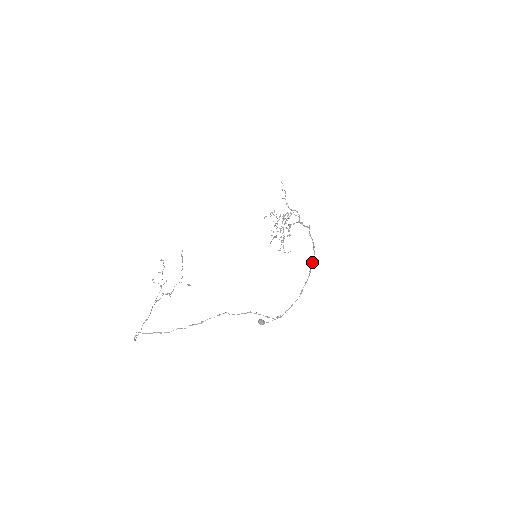
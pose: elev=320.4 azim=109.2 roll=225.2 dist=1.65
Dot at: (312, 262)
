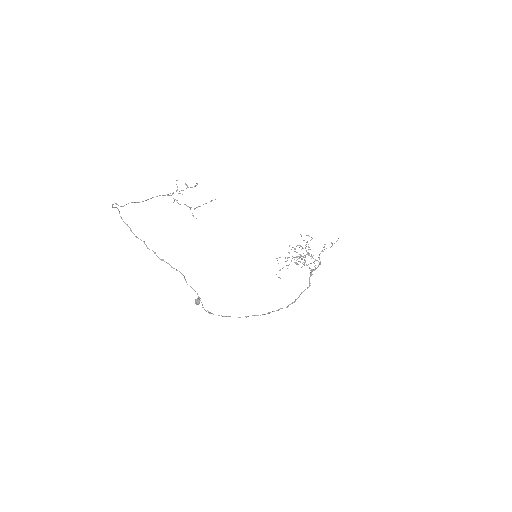
Dot at: (277, 310)
